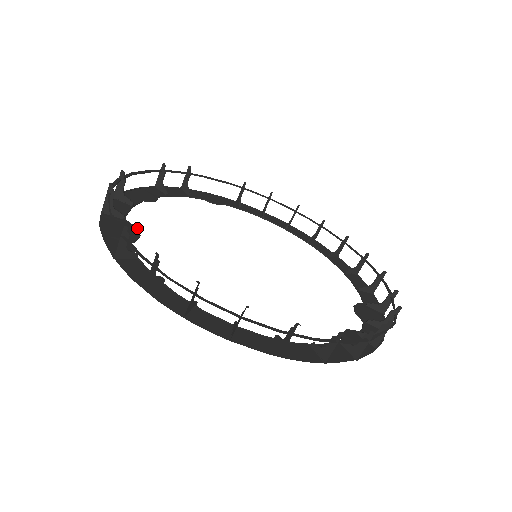
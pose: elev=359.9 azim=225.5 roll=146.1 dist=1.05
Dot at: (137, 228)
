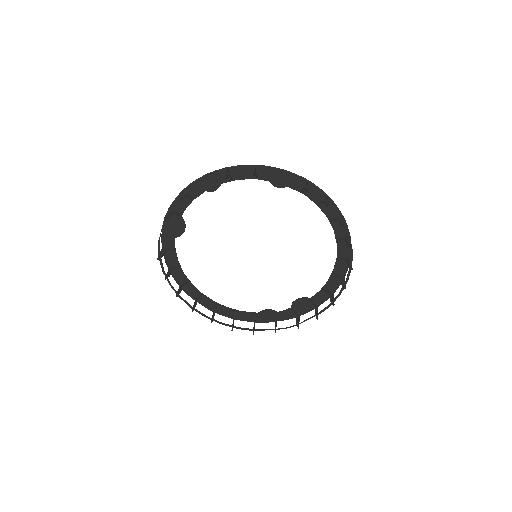
Dot at: (185, 225)
